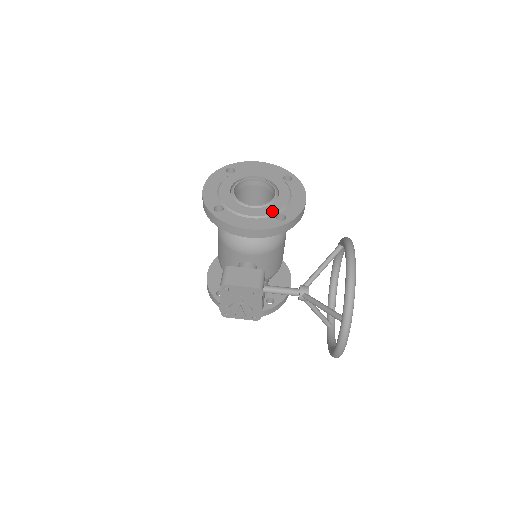
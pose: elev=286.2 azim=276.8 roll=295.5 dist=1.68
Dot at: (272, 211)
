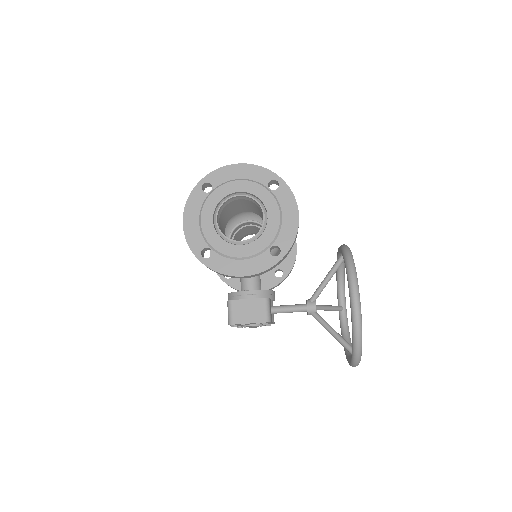
Dot at: (264, 245)
